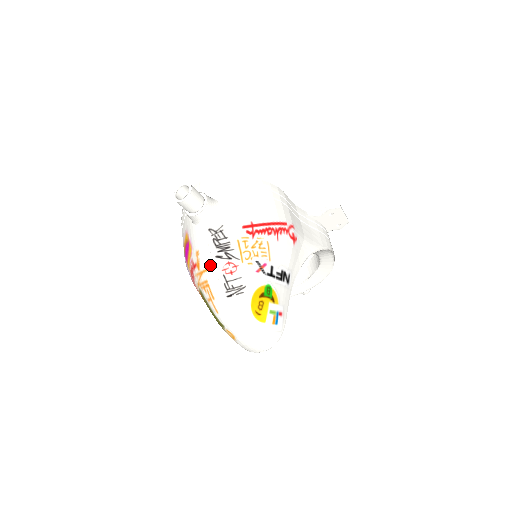
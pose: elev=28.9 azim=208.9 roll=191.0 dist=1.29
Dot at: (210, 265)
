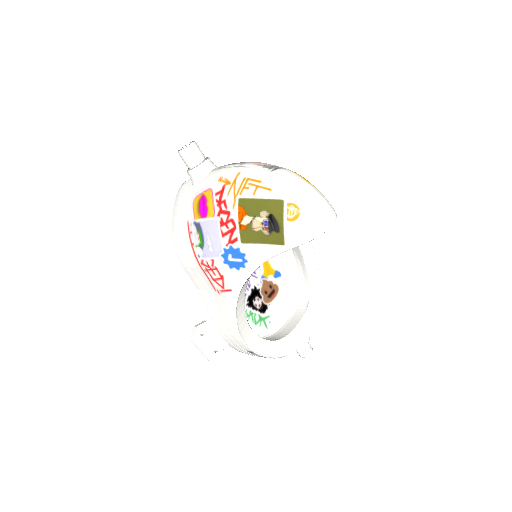
Dot at: (240, 168)
